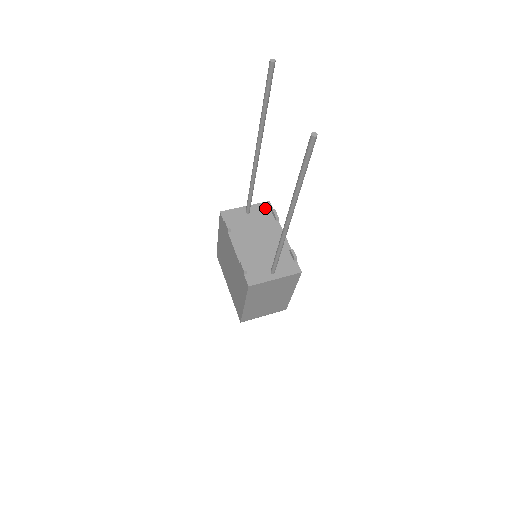
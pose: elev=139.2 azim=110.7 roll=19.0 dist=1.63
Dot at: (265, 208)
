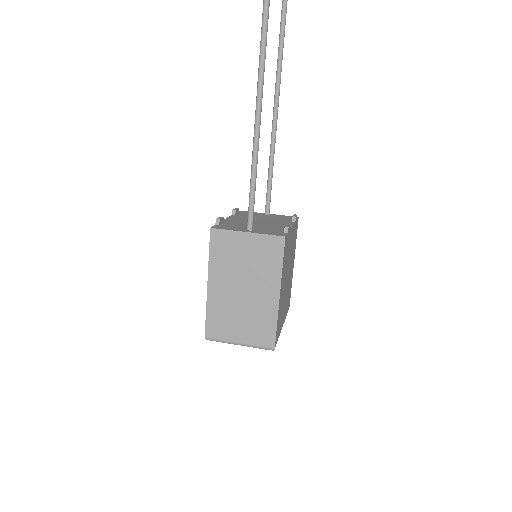
Dot at: (289, 217)
